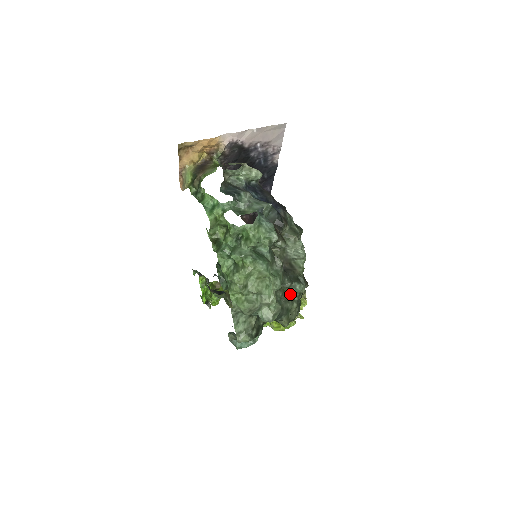
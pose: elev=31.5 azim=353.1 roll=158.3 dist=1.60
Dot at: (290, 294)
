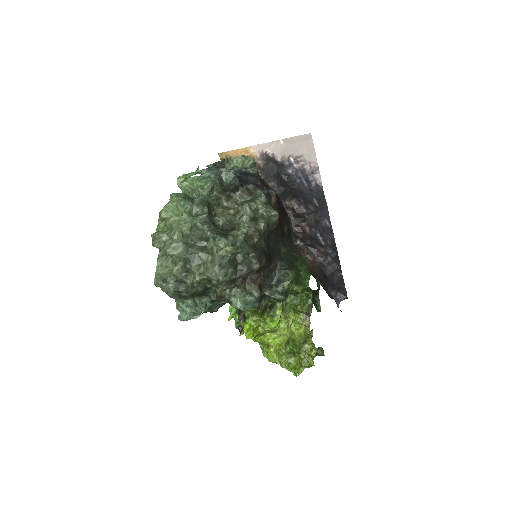
Dot at: (210, 246)
